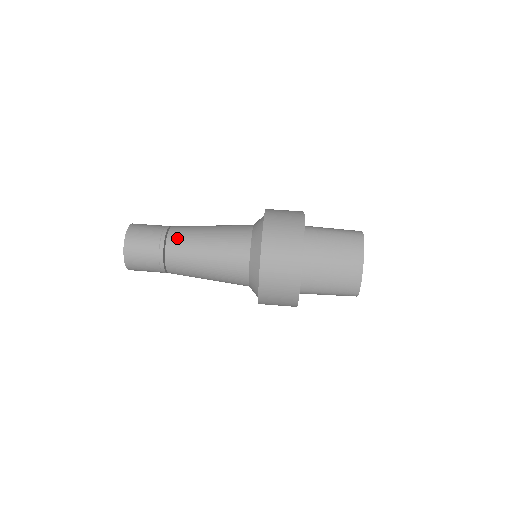
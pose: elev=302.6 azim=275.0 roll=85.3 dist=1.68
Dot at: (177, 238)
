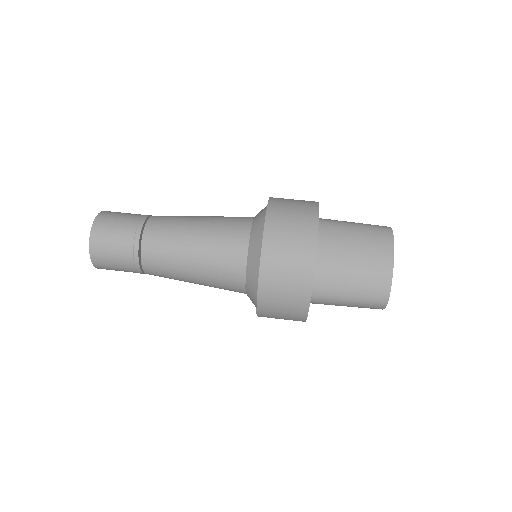
Dot at: (158, 224)
